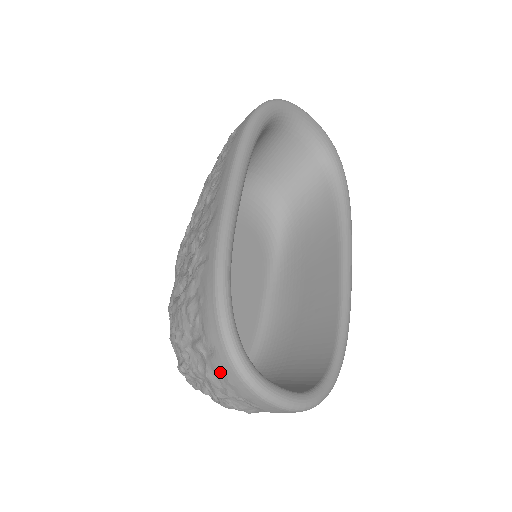
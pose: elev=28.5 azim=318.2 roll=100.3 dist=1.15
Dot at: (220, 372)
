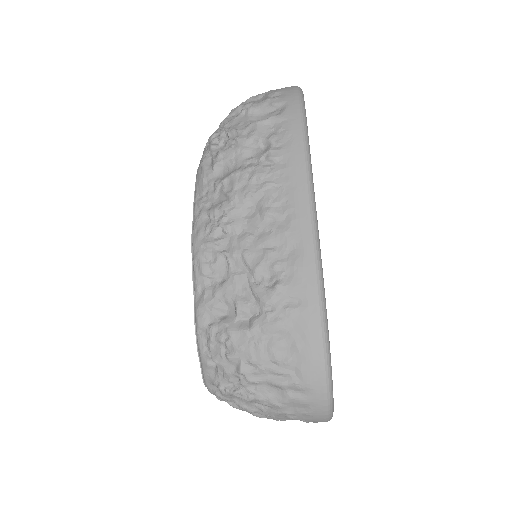
Dot at: (303, 407)
